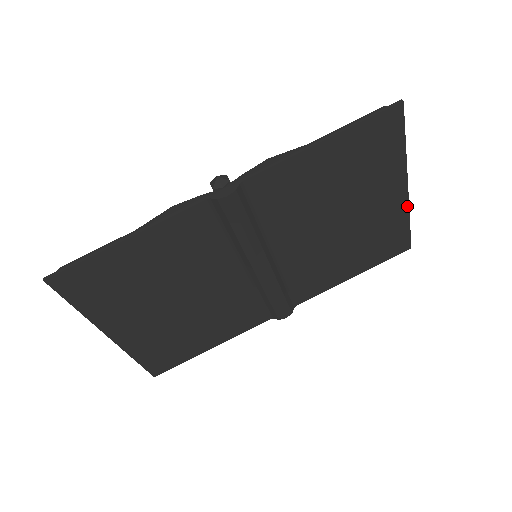
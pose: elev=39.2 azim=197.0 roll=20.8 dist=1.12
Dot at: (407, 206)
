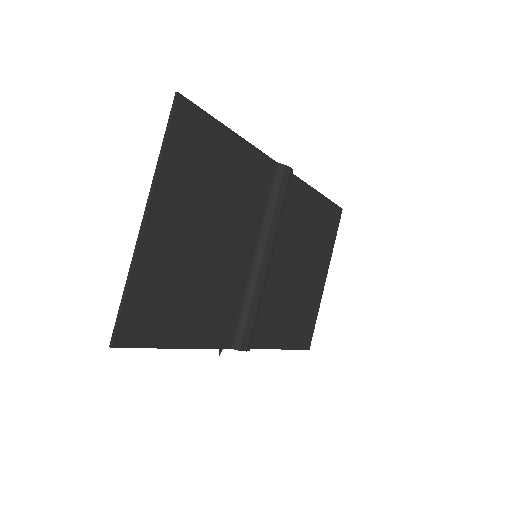
Dot at: (321, 298)
